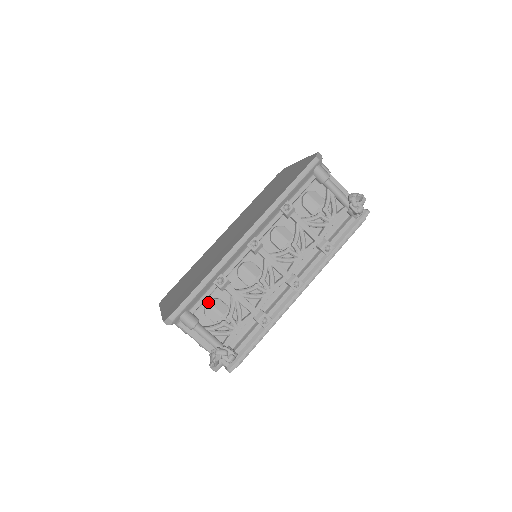
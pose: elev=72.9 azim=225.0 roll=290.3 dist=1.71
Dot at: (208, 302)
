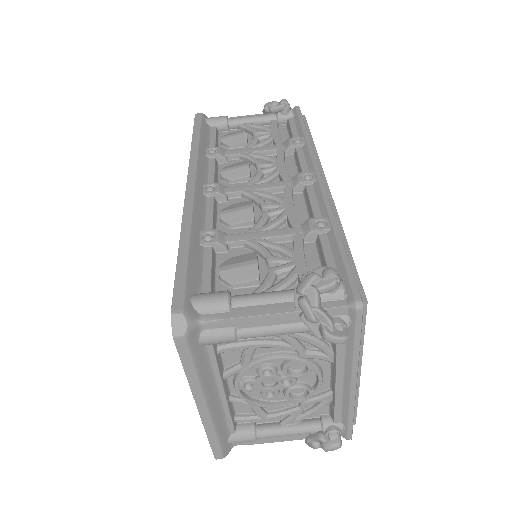
Dot at: (219, 268)
